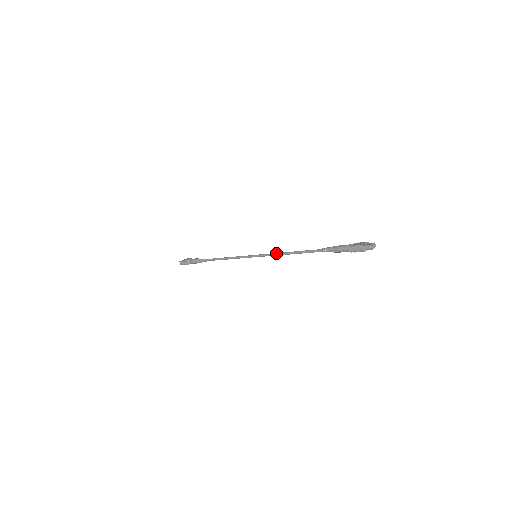
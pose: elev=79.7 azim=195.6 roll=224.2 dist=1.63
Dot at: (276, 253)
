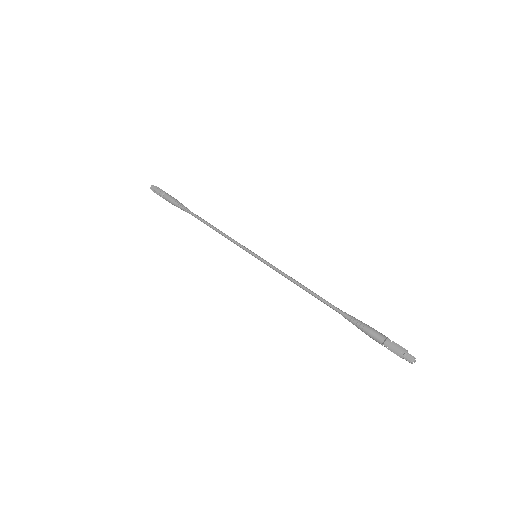
Dot at: occluded
